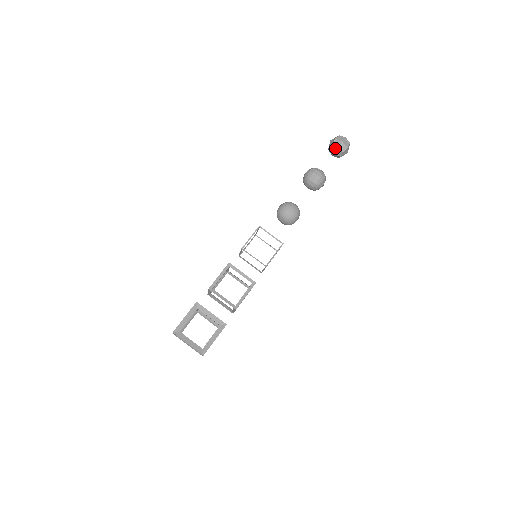
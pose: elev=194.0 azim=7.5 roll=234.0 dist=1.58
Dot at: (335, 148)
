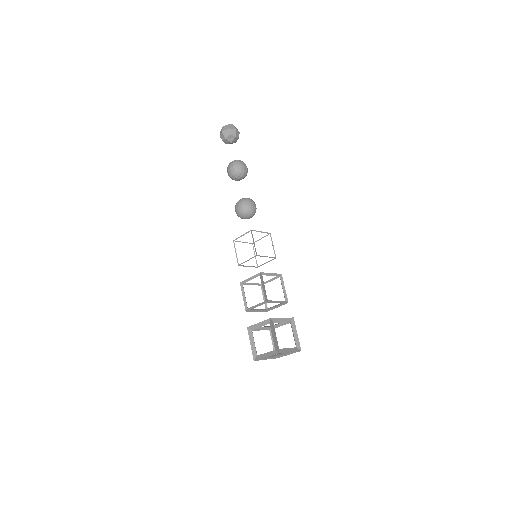
Dot at: (225, 140)
